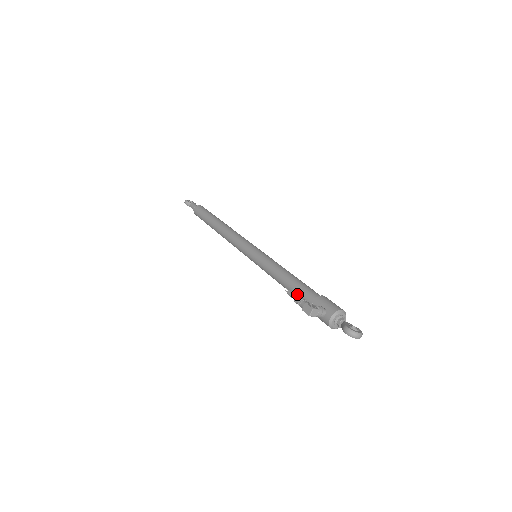
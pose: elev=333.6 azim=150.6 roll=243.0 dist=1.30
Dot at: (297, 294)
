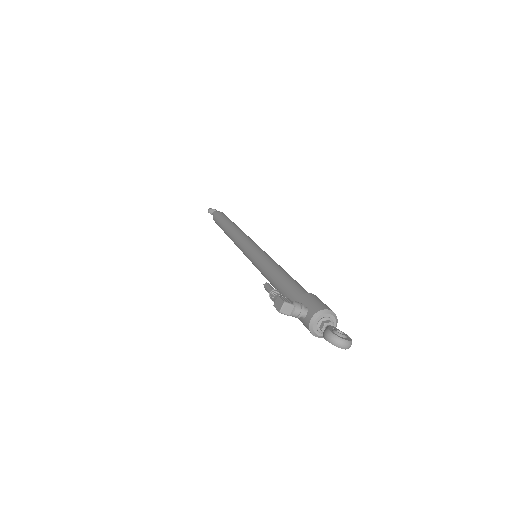
Dot at: (283, 293)
